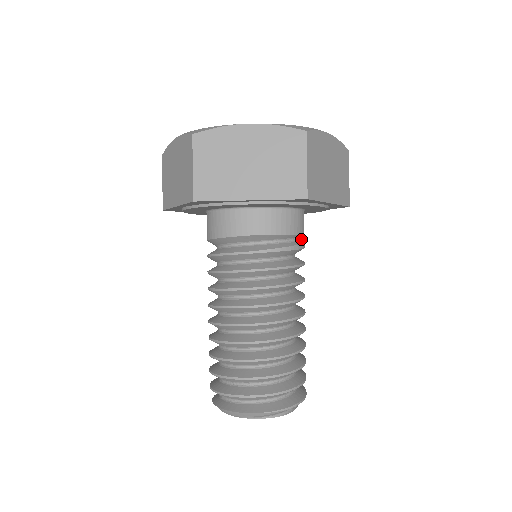
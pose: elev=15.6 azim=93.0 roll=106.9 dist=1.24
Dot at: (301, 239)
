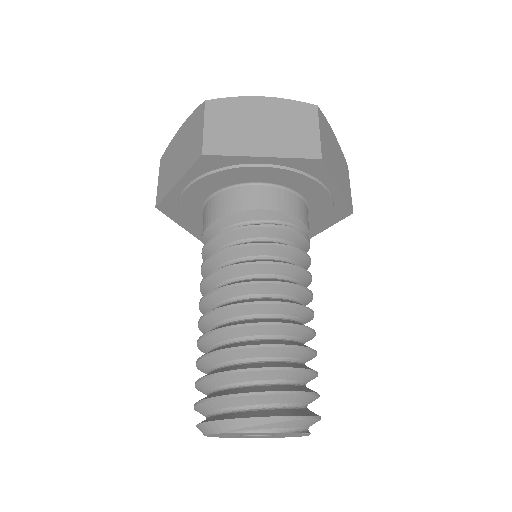
Dot at: occluded
